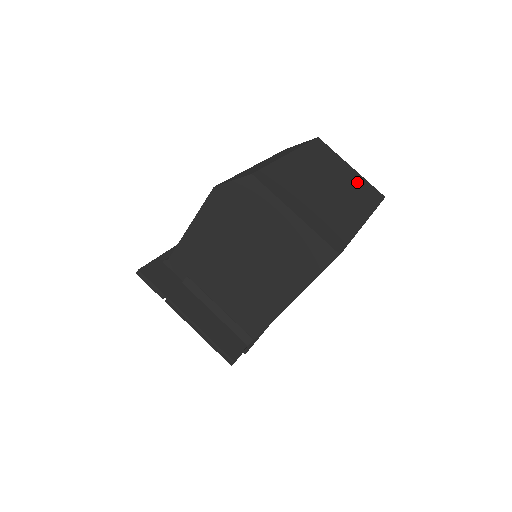
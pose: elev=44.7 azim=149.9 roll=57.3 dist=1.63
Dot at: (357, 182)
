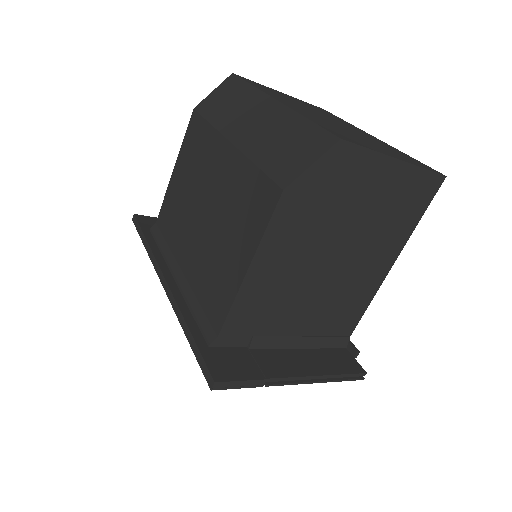
Dot at: (308, 105)
